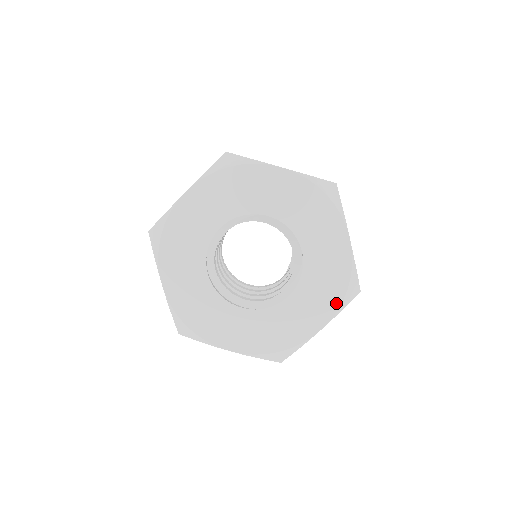
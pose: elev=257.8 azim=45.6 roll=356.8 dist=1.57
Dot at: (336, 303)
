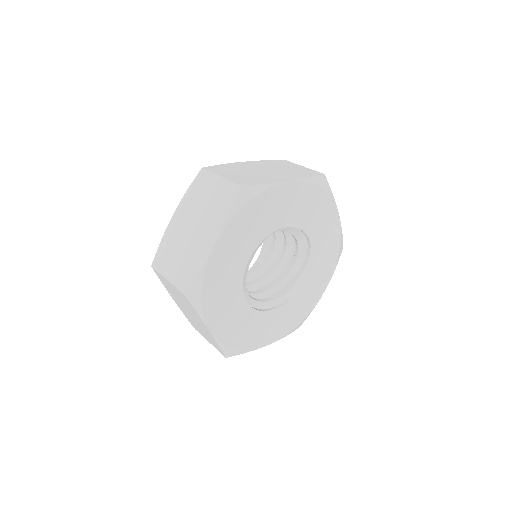
Dot at: (333, 266)
